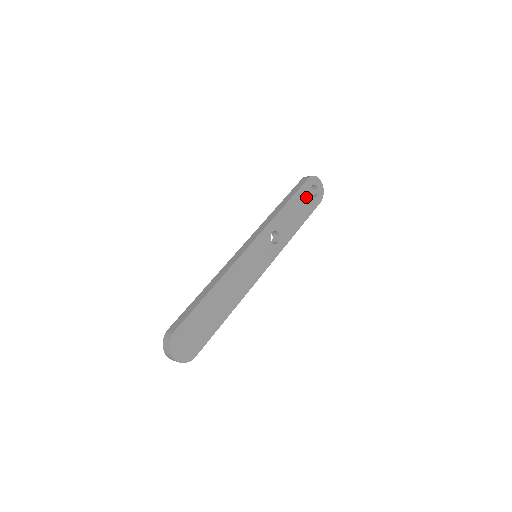
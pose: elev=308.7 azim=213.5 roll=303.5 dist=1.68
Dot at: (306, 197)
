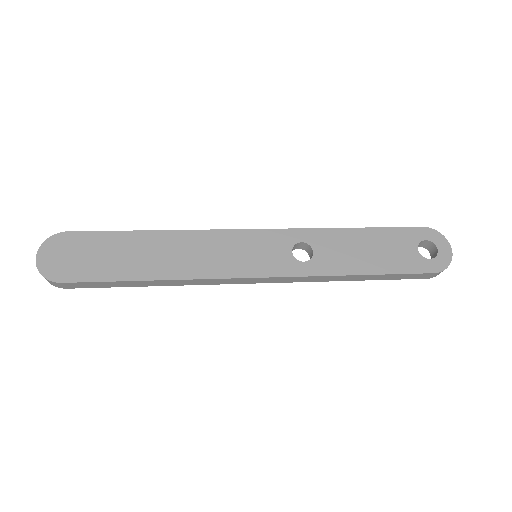
Dot at: (403, 246)
